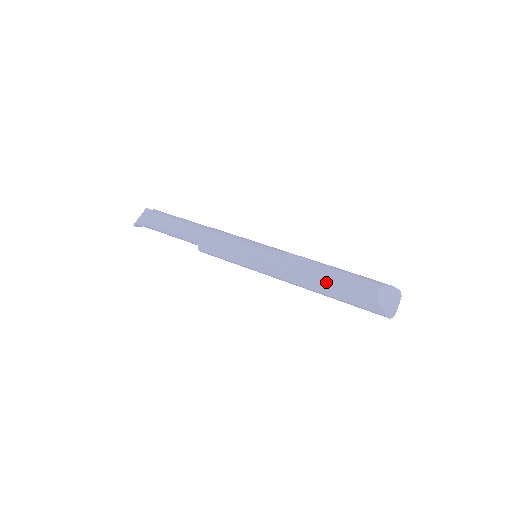
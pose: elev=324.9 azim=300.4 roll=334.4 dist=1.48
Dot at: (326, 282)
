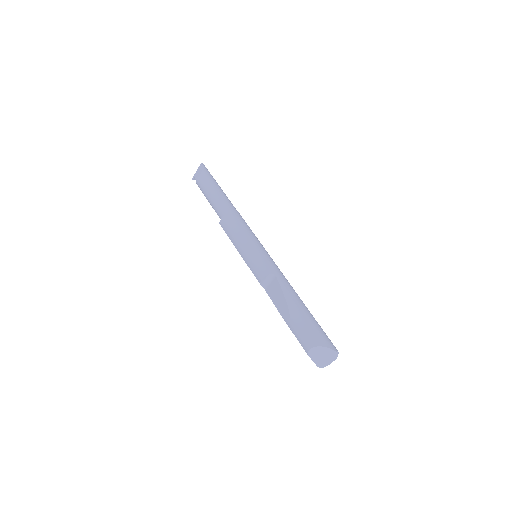
Dot at: (282, 317)
